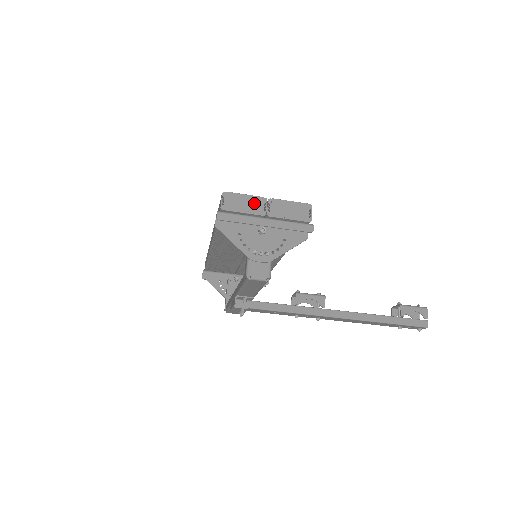
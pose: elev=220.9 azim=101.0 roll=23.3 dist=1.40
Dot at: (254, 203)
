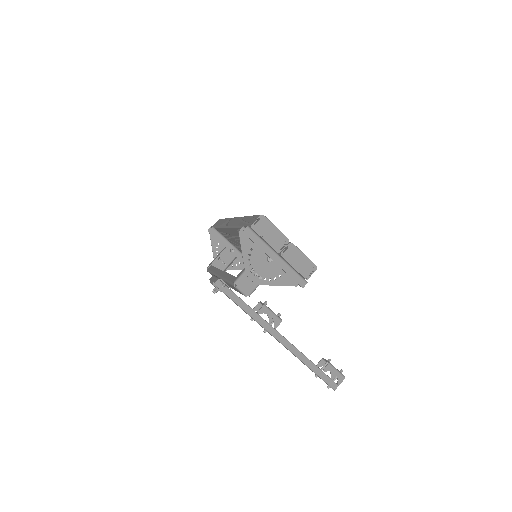
Dot at: (278, 238)
